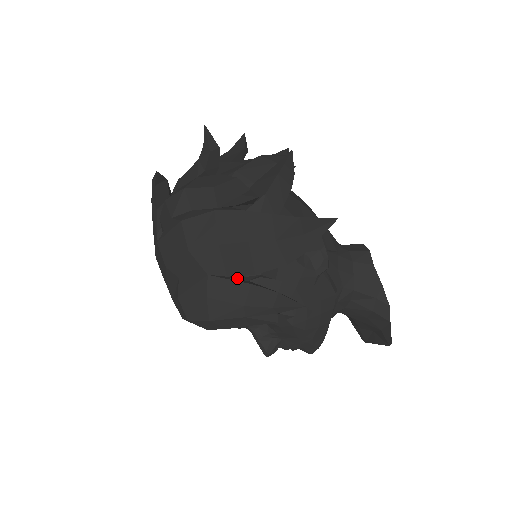
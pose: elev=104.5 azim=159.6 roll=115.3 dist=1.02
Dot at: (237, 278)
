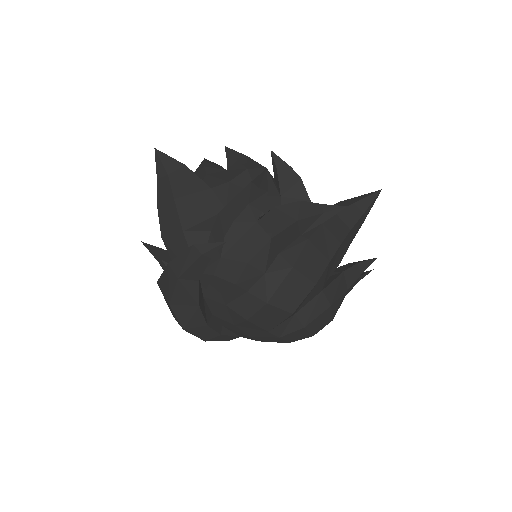
Dot at: occluded
